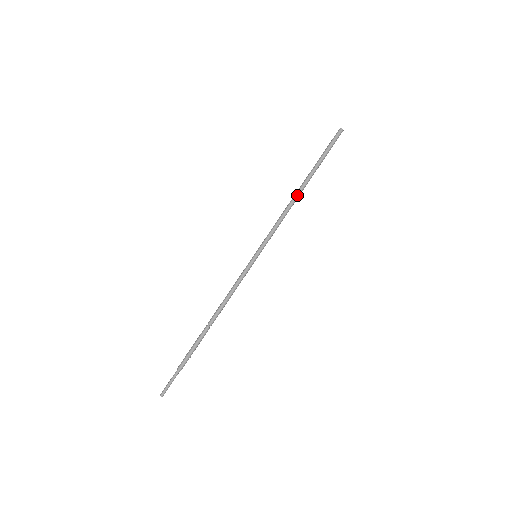
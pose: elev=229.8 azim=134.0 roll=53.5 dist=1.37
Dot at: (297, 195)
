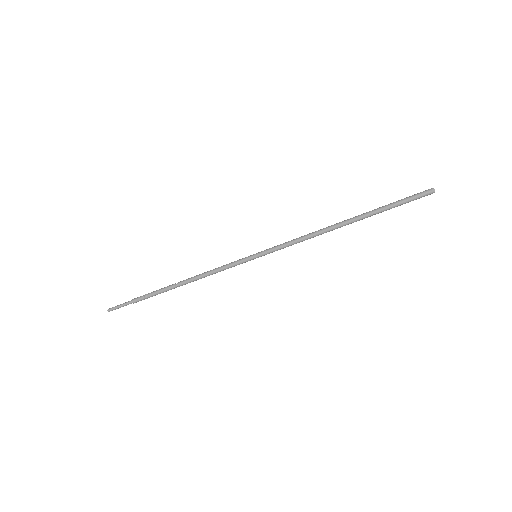
Dot at: (334, 225)
